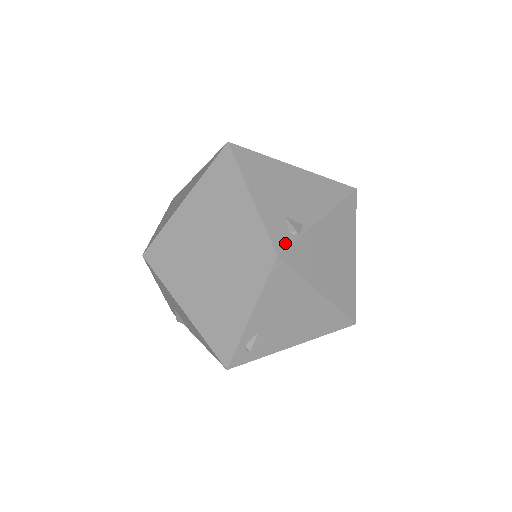
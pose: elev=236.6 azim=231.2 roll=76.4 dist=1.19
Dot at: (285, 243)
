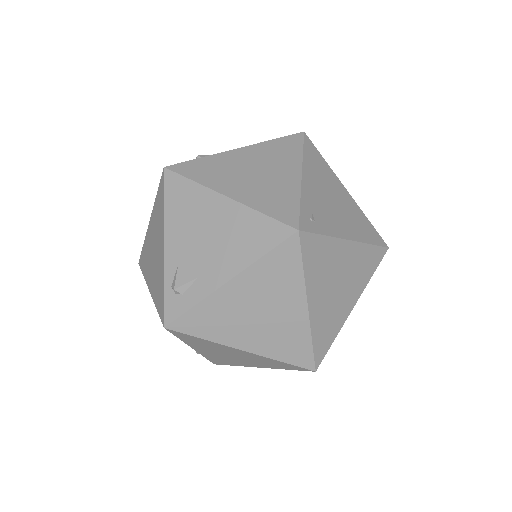
Dot at: (181, 163)
